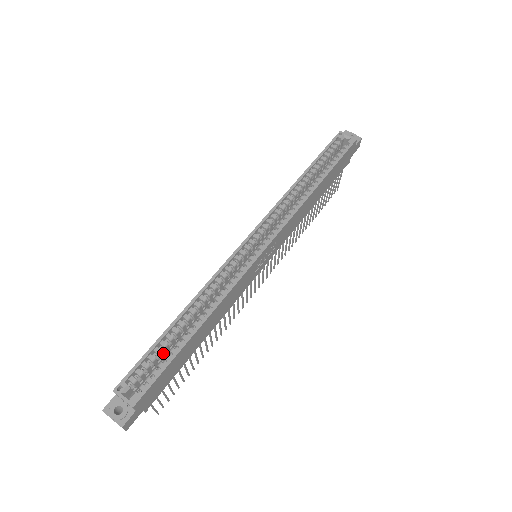
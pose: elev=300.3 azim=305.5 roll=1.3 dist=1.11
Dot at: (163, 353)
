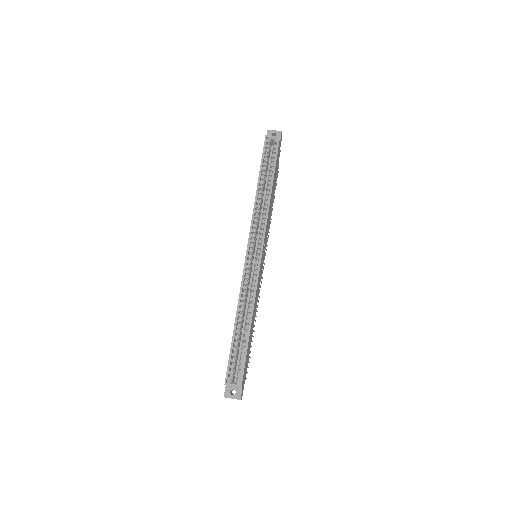
Dot at: (238, 348)
